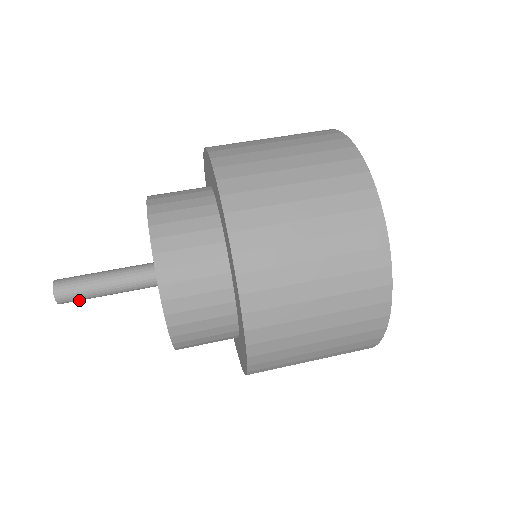
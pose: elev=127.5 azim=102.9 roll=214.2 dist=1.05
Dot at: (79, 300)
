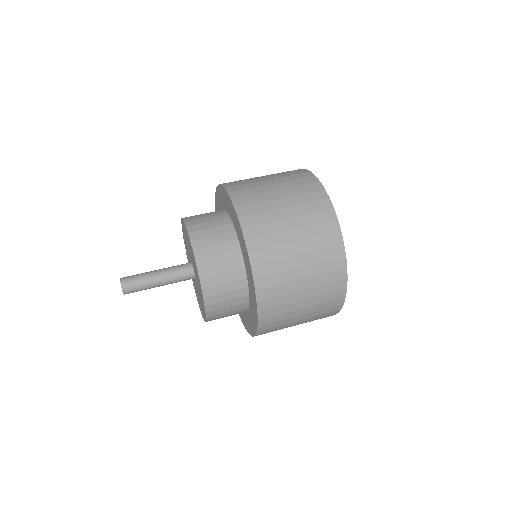
Dot at: (136, 287)
